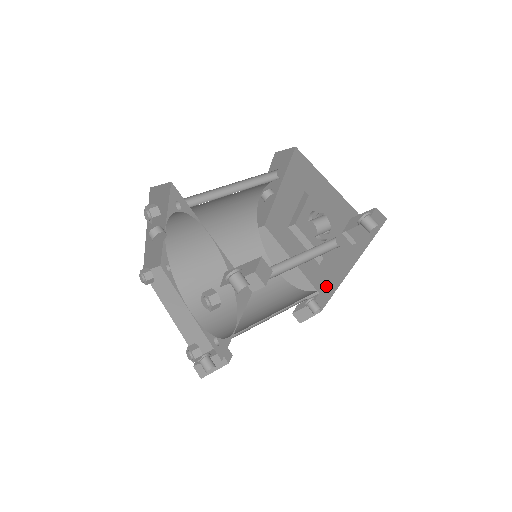
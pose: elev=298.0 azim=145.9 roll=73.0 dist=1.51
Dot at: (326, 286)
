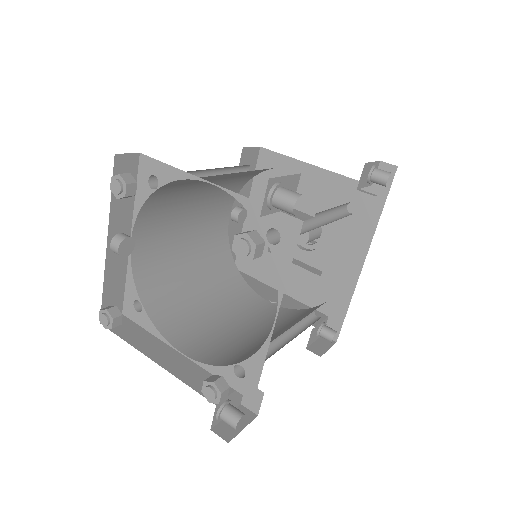
Dot at: (336, 300)
